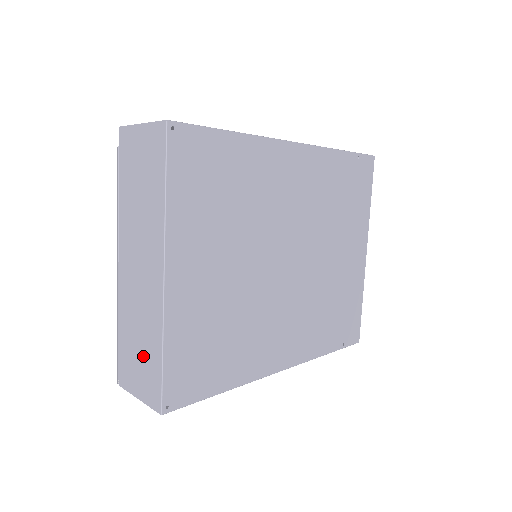
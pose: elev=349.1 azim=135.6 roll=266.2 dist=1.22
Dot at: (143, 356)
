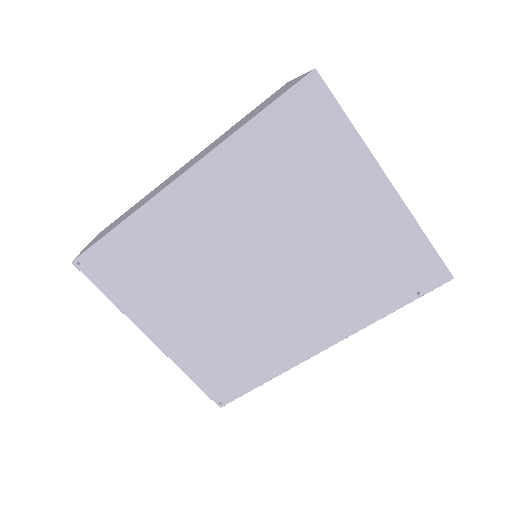
Dot at: occluded
